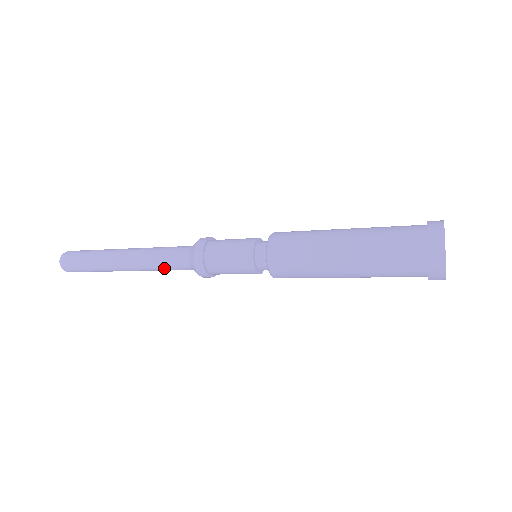
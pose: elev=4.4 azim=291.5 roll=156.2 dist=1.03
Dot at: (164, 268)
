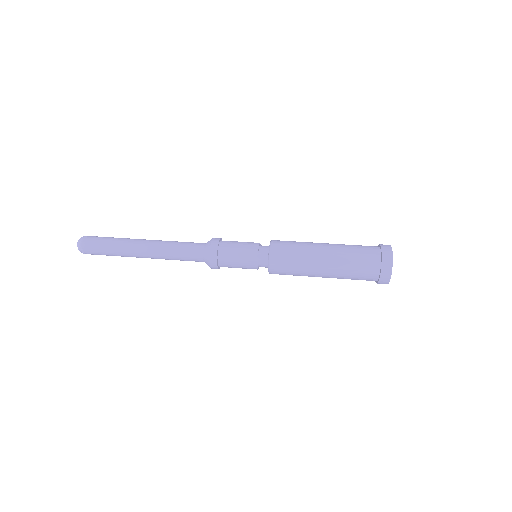
Dot at: (180, 260)
